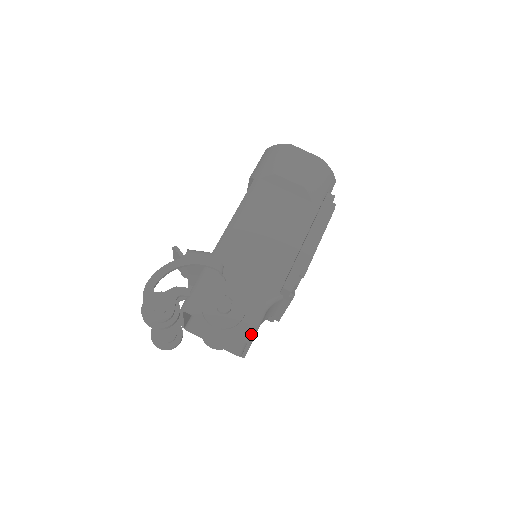
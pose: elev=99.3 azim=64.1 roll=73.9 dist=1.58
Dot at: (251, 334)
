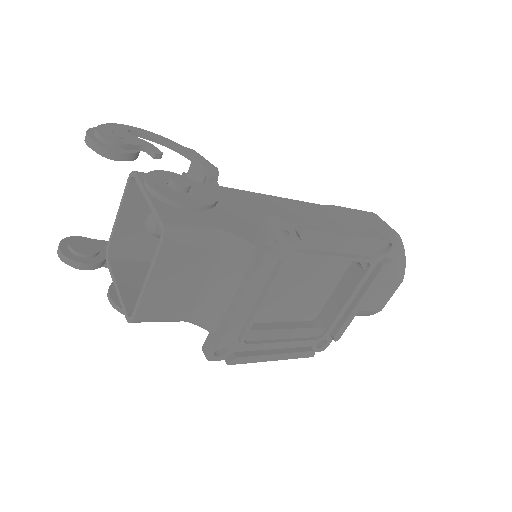
Dot at: (177, 230)
